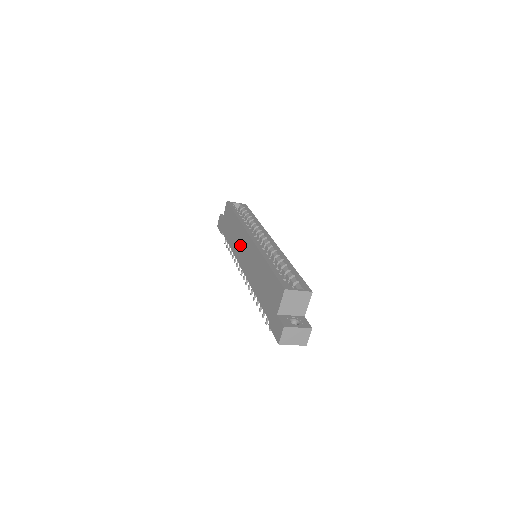
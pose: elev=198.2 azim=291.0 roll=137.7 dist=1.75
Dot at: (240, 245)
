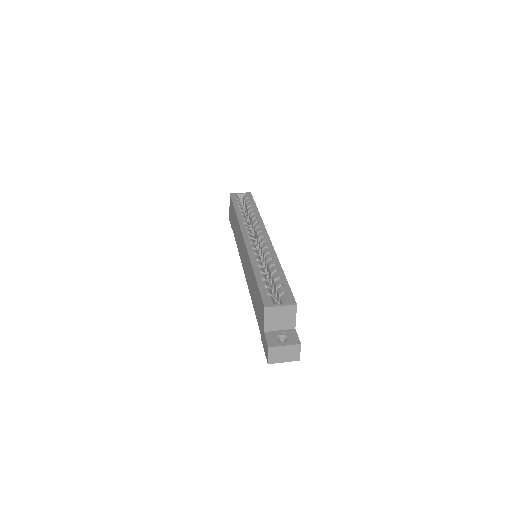
Dot at: (240, 245)
